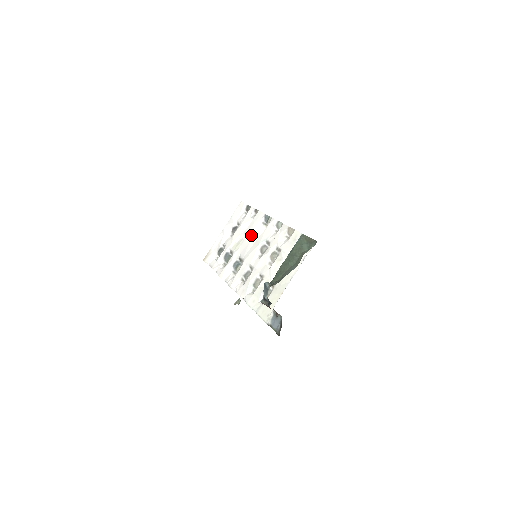
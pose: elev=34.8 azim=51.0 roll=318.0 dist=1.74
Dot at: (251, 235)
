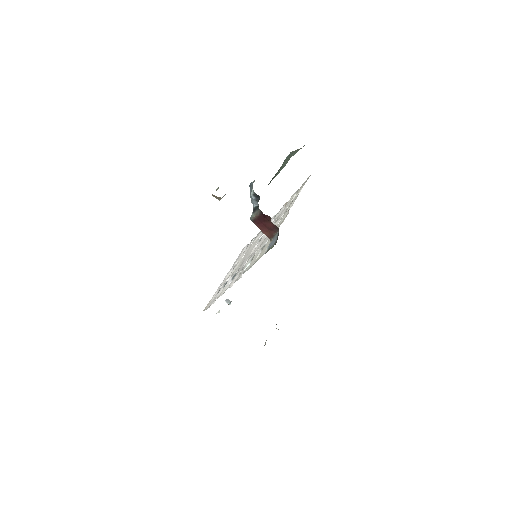
Dot at: (250, 247)
